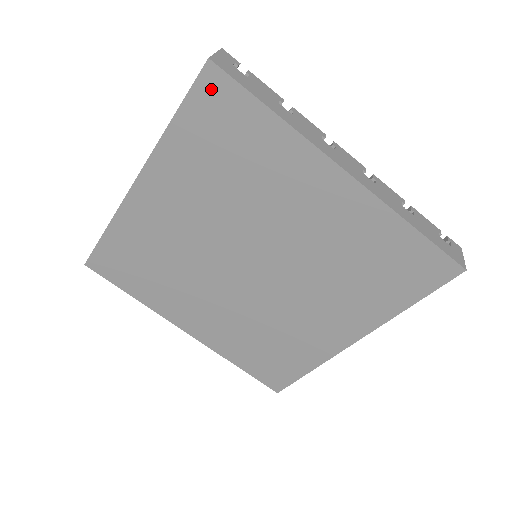
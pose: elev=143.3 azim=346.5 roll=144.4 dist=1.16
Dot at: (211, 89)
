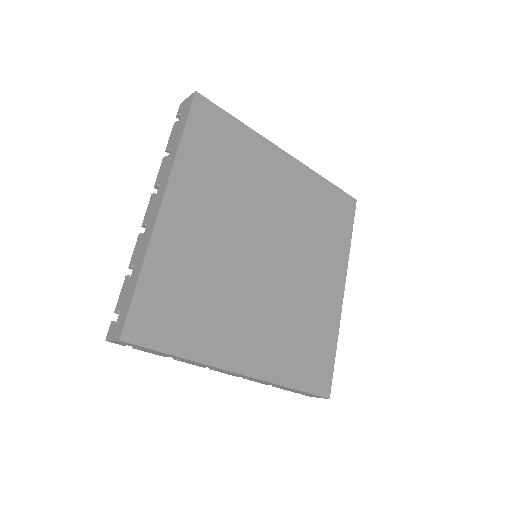
Dot at: (202, 111)
